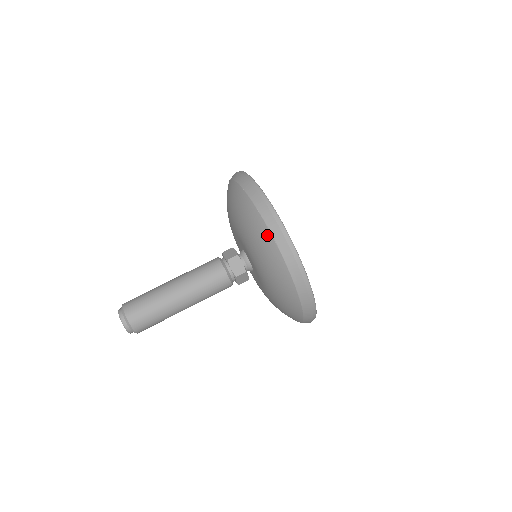
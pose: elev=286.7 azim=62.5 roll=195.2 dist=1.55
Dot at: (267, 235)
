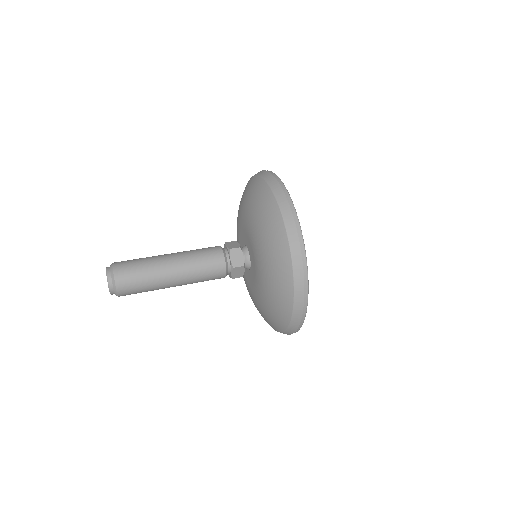
Dot at: (255, 179)
